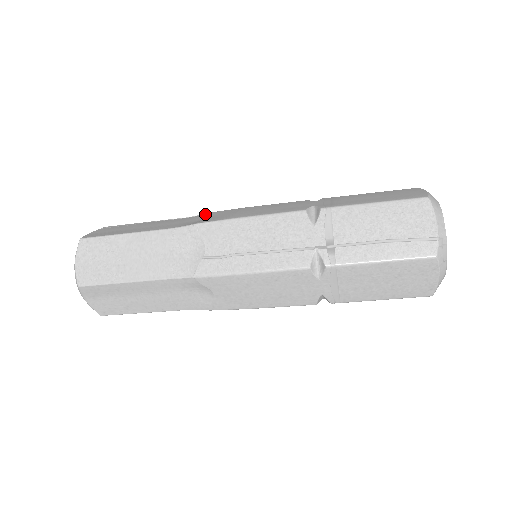
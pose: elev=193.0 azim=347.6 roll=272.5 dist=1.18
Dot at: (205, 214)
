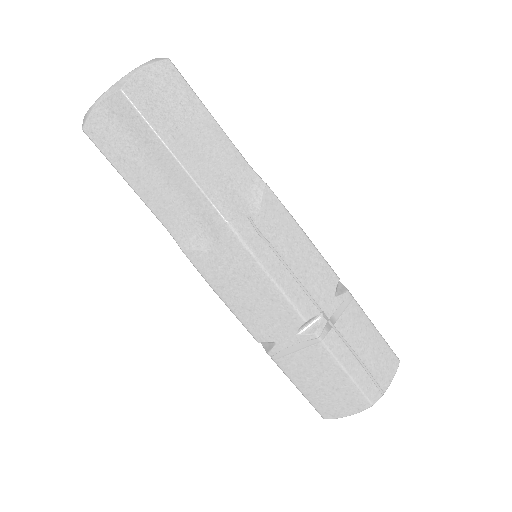
Dot at: occluded
